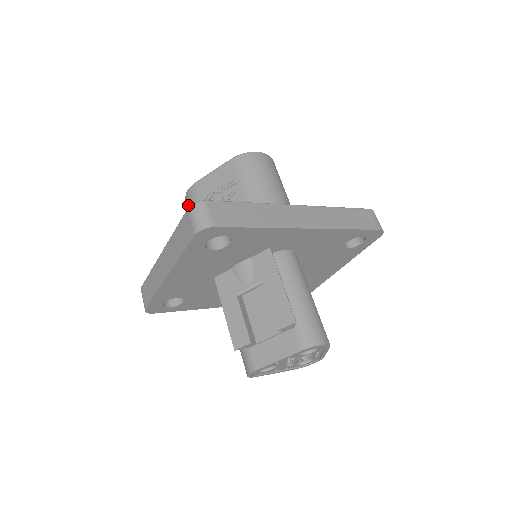
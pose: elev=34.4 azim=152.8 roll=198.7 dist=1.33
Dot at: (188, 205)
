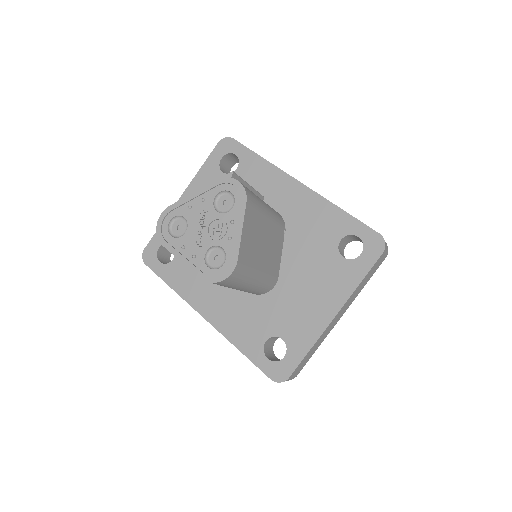
Dot at: occluded
